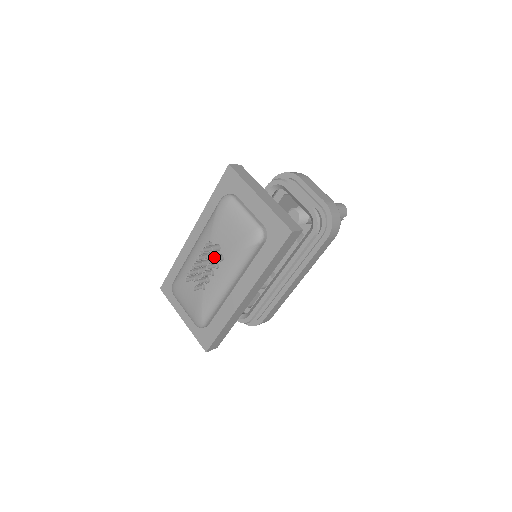
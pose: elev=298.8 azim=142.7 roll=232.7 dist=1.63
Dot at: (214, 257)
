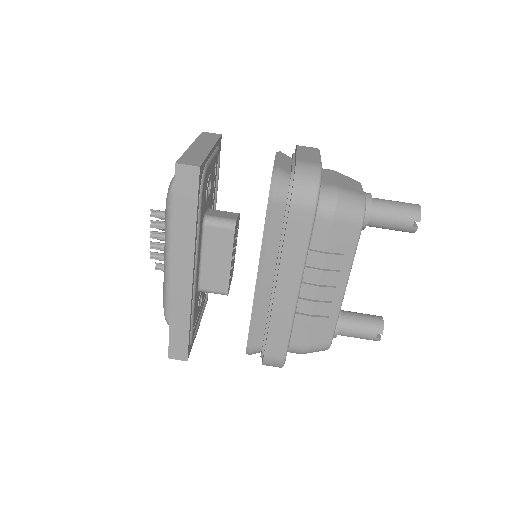
Dot at: (160, 224)
